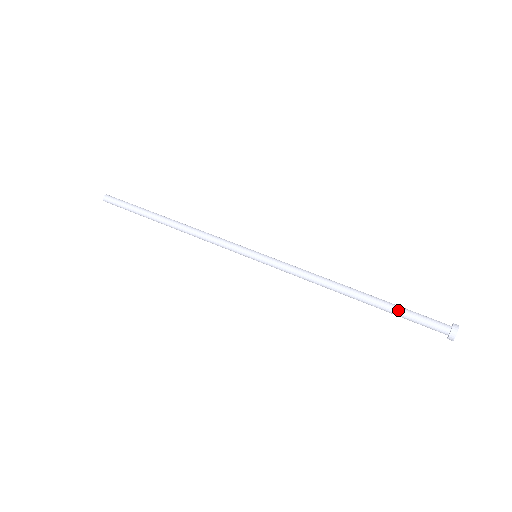
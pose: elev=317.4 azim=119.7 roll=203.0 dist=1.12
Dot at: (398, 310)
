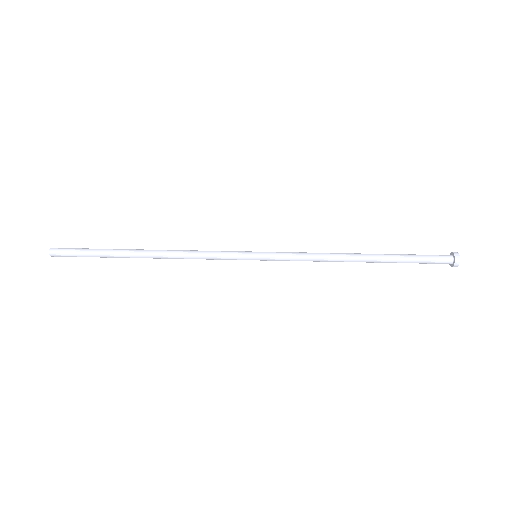
Dot at: (406, 255)
